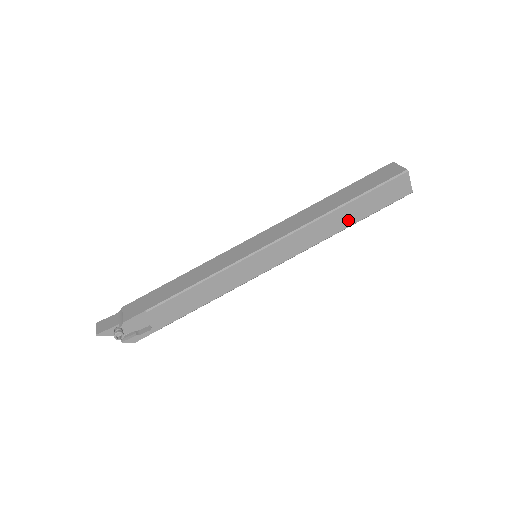
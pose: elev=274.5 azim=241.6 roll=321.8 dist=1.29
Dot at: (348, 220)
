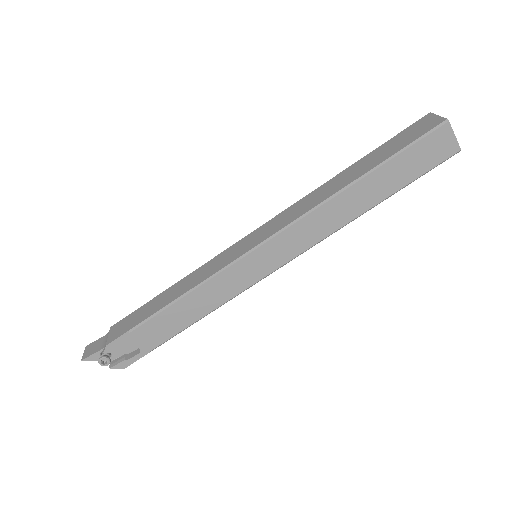
Dot at: (370, 198)
